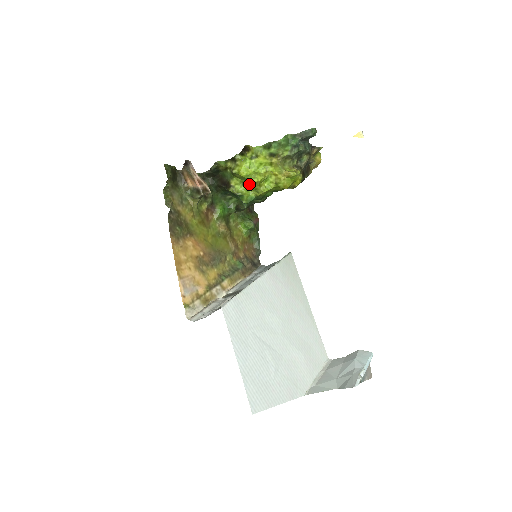
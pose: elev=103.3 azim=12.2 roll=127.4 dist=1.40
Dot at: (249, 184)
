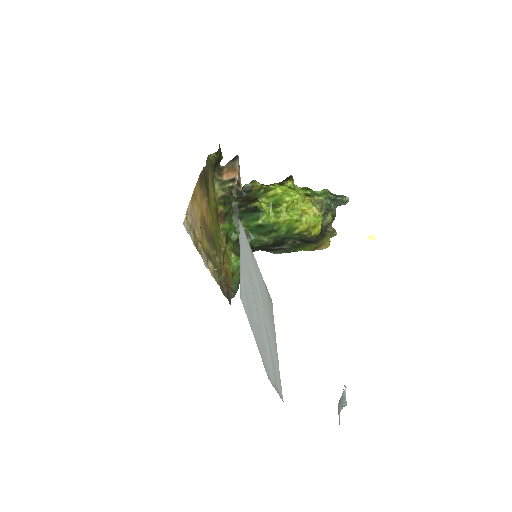
Dot at: (276, 205)
